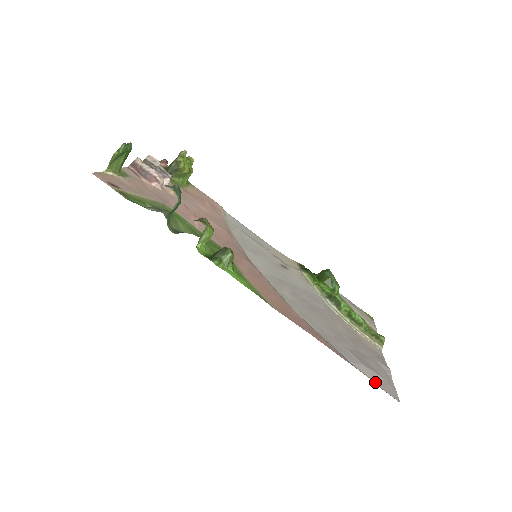
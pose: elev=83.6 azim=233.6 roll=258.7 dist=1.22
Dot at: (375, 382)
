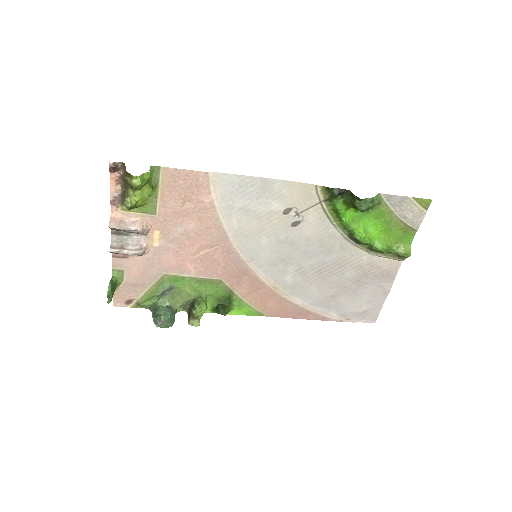
Dot at: (354, 321)
